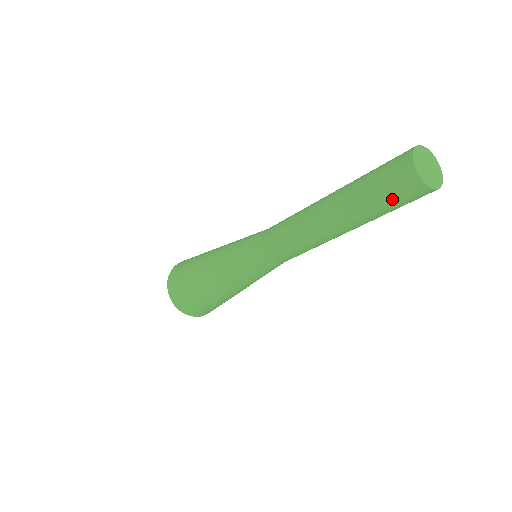
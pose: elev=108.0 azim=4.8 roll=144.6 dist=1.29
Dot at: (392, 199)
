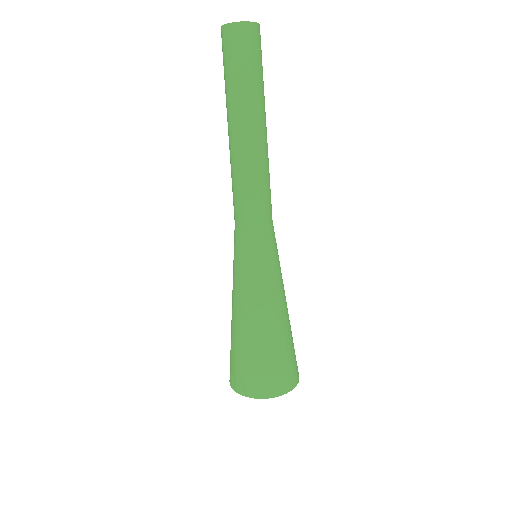
Dot at: (244, 57)
